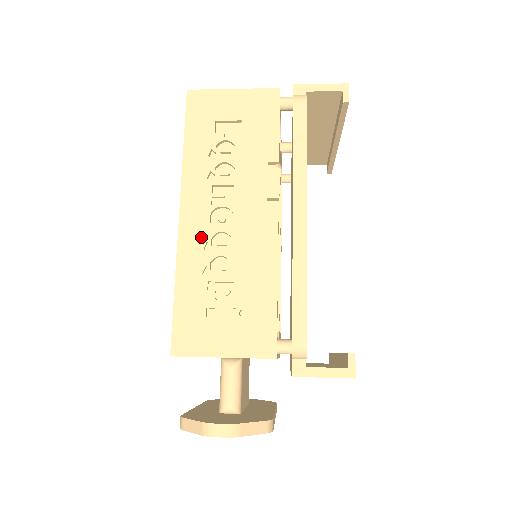
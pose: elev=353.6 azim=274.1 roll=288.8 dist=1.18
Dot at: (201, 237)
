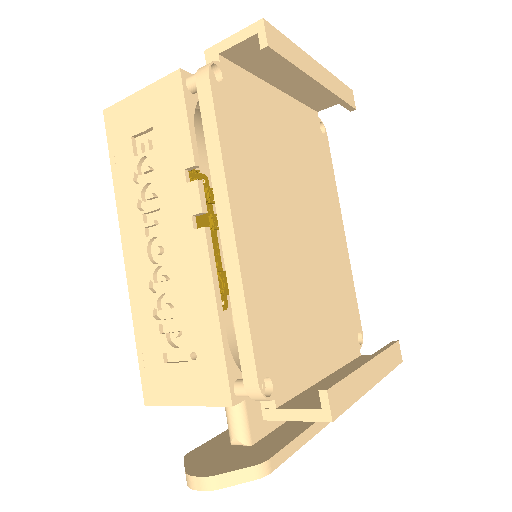
Dot at: (144, 276)
